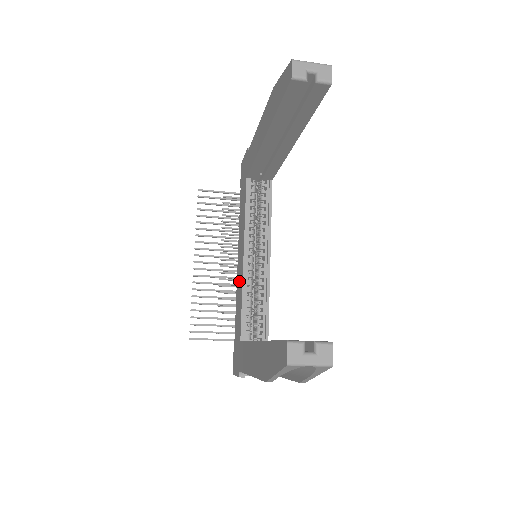
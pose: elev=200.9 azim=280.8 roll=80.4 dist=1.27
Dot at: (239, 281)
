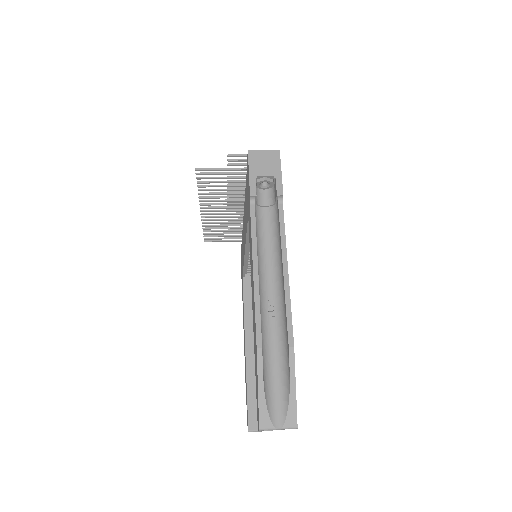
Dot at: (243, 241)
